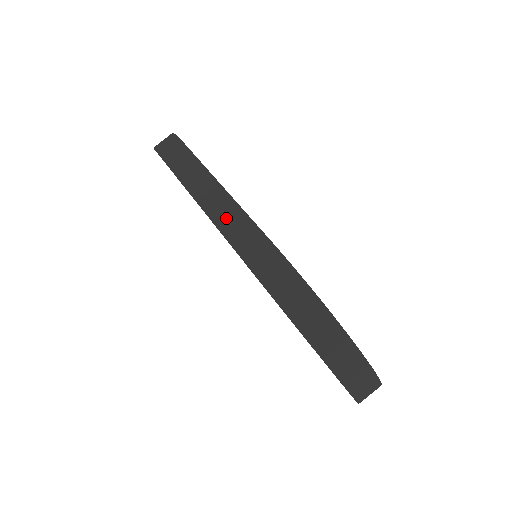
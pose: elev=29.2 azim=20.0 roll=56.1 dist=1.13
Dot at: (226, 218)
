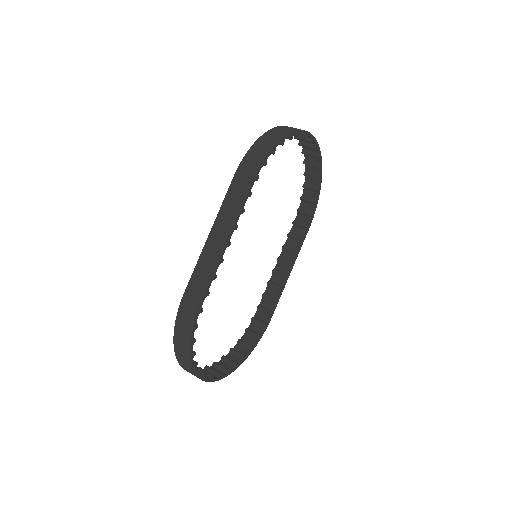
Dot at: (208, 258)
